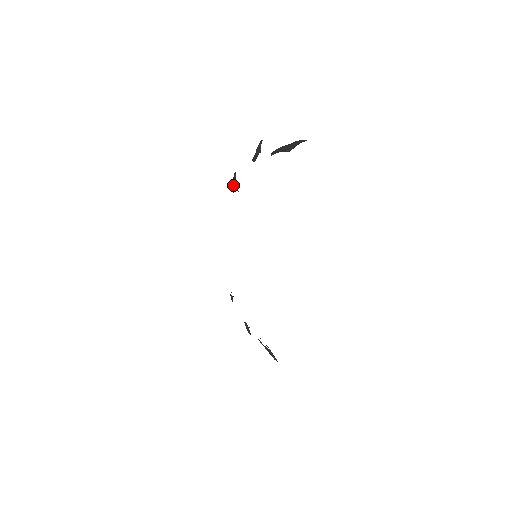
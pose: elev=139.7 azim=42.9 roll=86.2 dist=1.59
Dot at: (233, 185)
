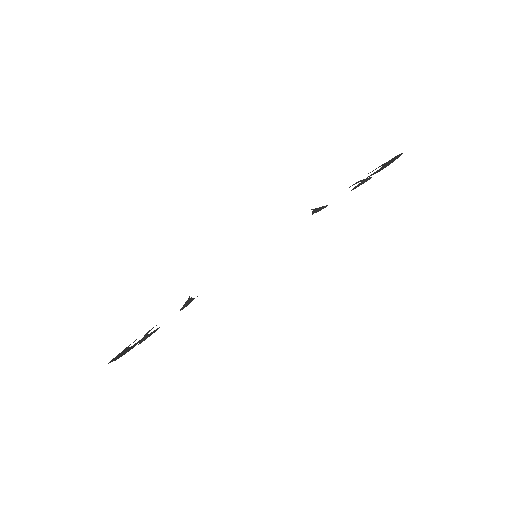
Dot at: (315, 208)
